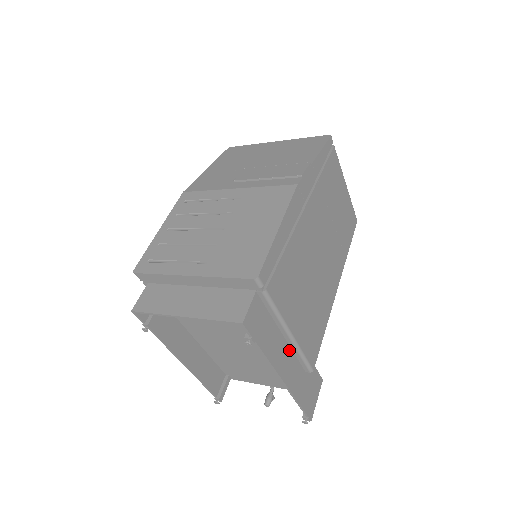
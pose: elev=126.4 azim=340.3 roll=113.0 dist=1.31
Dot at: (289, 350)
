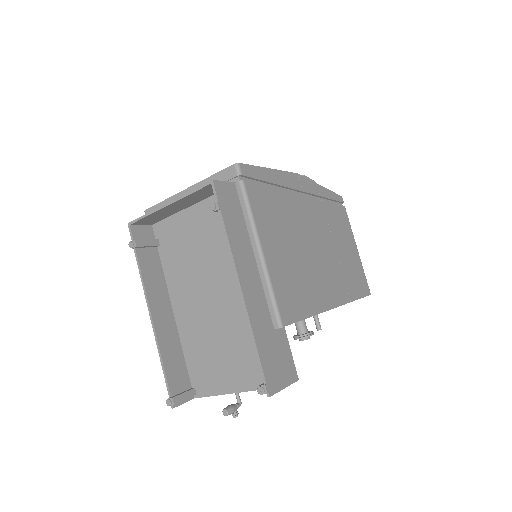
Dot at: (257, 276)
